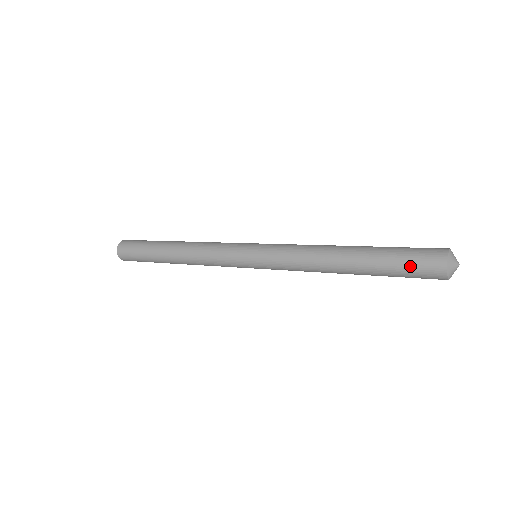
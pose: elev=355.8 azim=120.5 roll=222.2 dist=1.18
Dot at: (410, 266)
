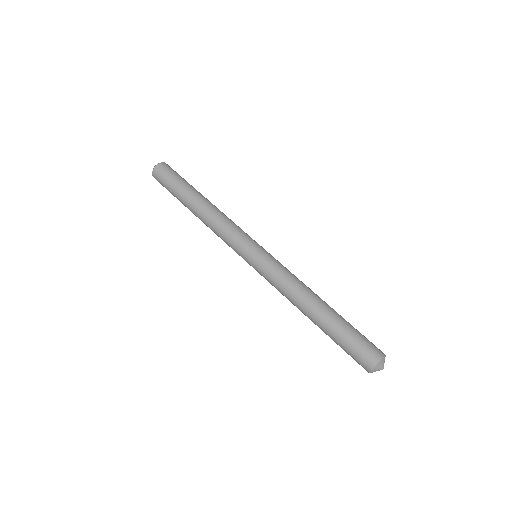
Dot at: (349, 354)
